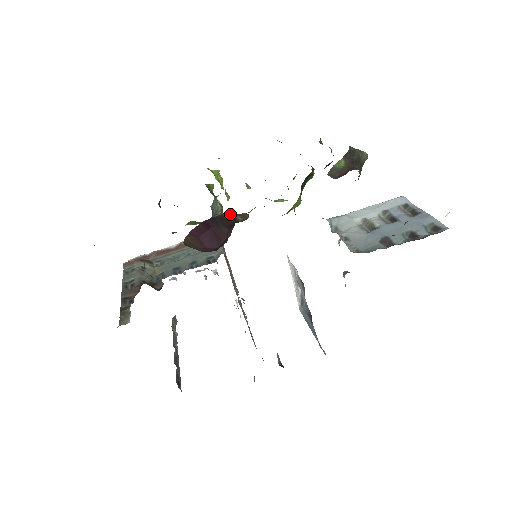
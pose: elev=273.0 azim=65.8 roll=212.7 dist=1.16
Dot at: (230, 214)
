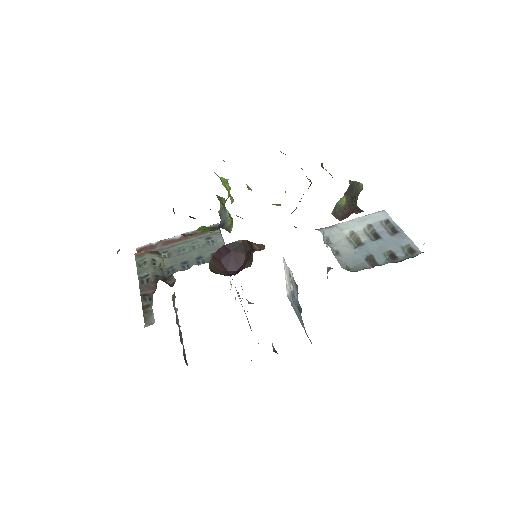
Dot at: (247, 241)
